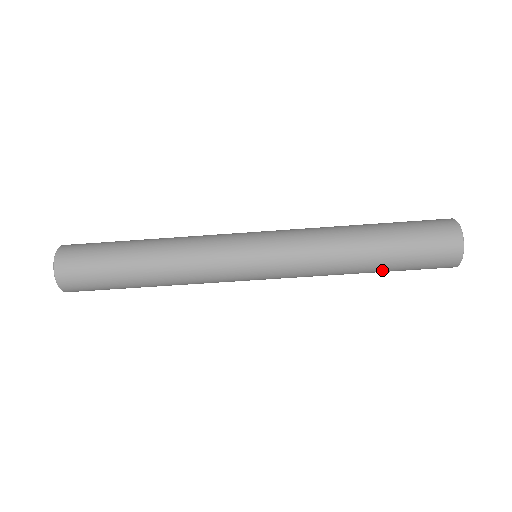
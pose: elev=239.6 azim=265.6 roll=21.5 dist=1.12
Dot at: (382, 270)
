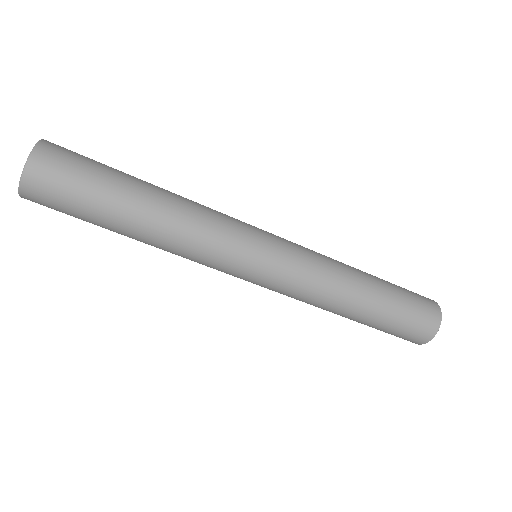
Dot at: occluded
